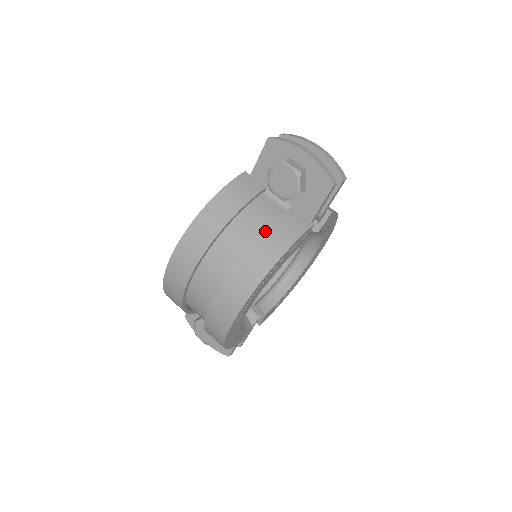
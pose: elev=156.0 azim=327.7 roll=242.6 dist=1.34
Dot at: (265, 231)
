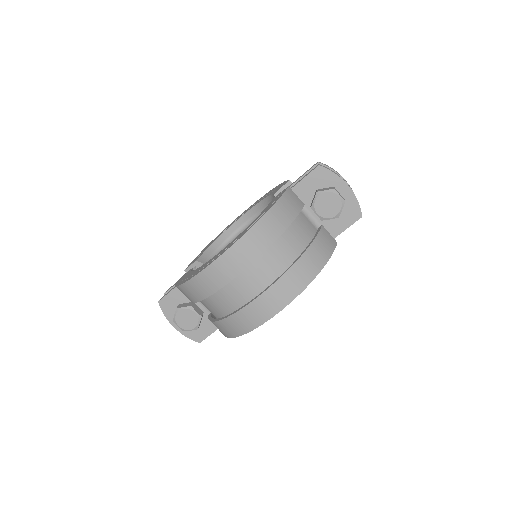
Dot at: (312, 244)
